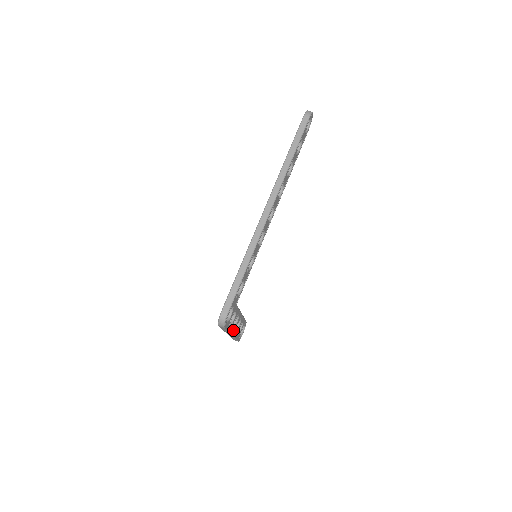
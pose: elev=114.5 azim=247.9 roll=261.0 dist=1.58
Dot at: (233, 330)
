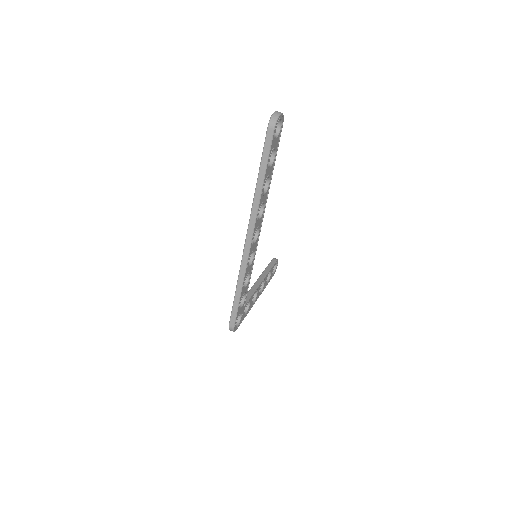
Dot at: (255, 300)
